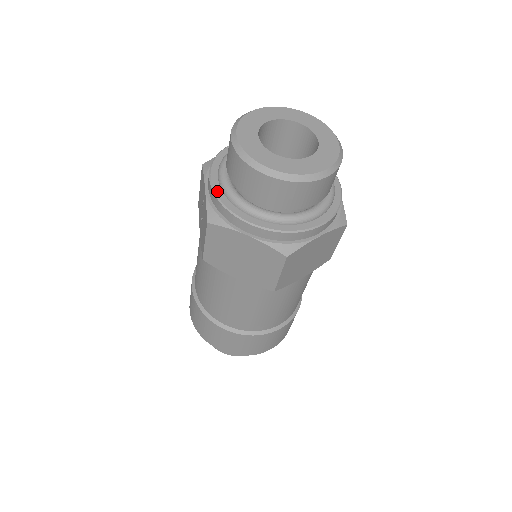
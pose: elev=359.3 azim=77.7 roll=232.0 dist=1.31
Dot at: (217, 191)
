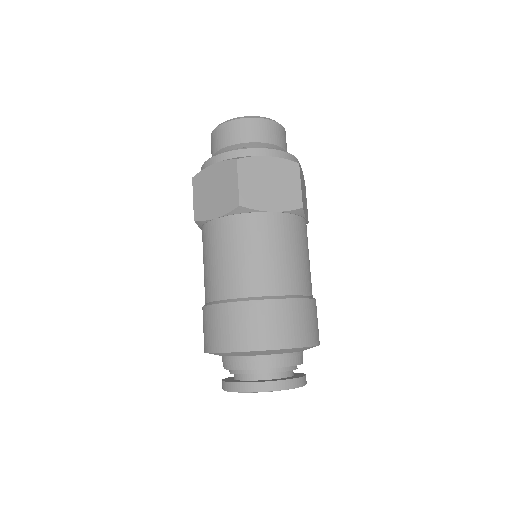
Dot at: occluded
